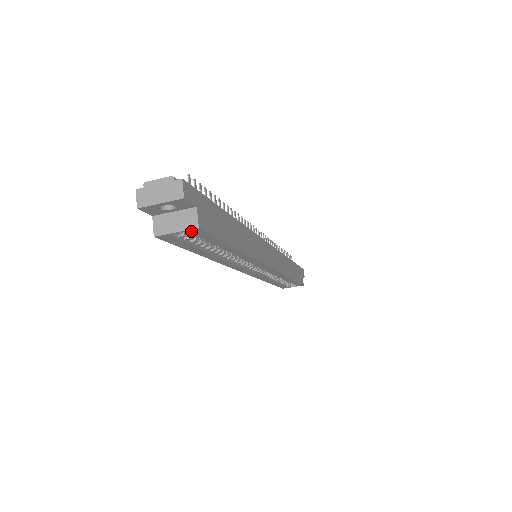
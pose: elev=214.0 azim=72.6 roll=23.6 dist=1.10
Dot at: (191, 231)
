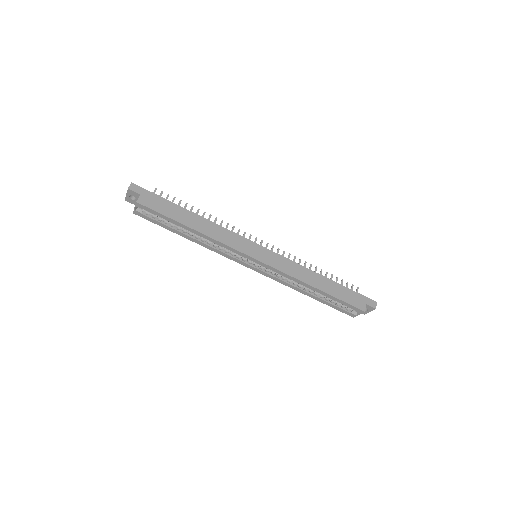
Dot at: (138, 206)
